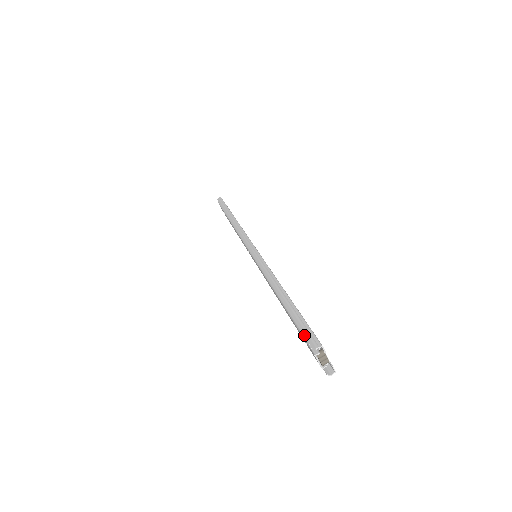
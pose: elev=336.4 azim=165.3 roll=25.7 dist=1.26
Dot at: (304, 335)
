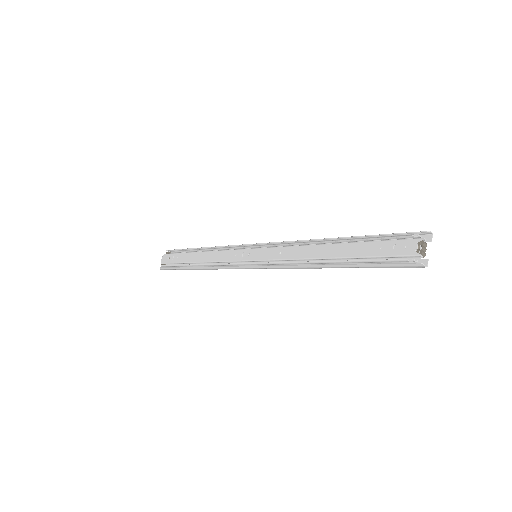
Dot at: occluded
